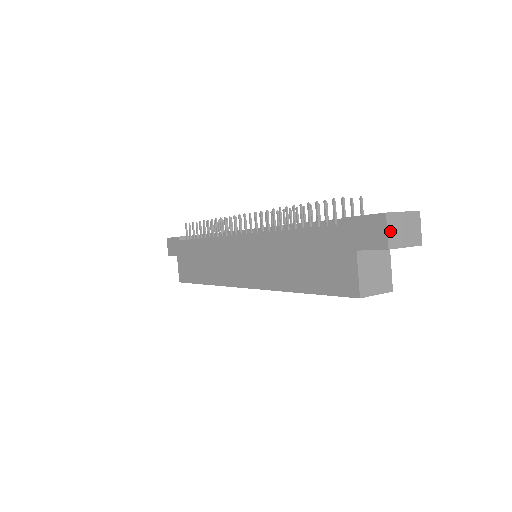
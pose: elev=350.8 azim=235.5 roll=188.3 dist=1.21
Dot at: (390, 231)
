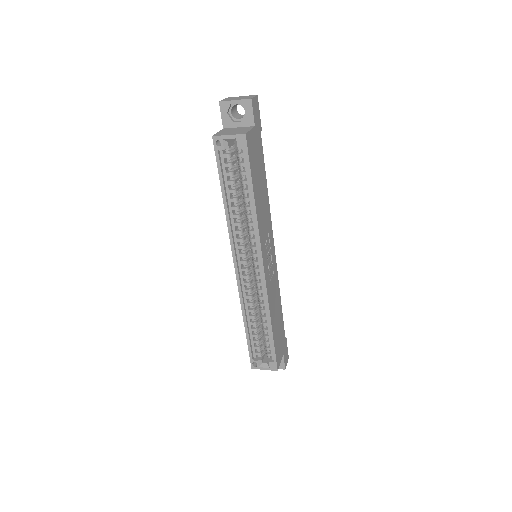
Dot at: occluded
